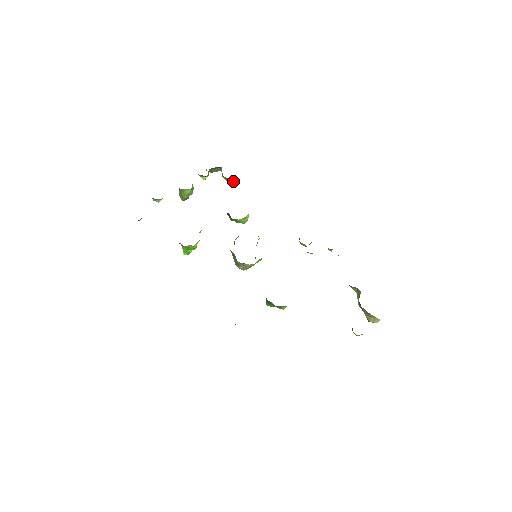
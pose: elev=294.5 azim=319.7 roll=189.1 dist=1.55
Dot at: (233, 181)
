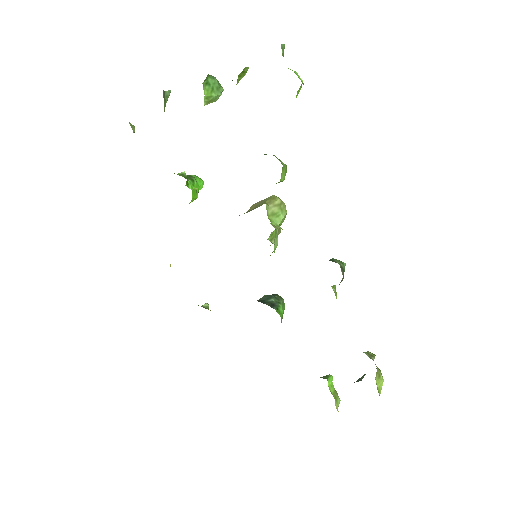
Dot at: occluded
